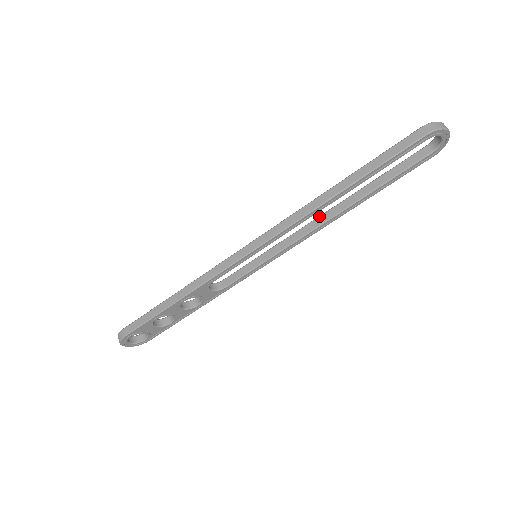
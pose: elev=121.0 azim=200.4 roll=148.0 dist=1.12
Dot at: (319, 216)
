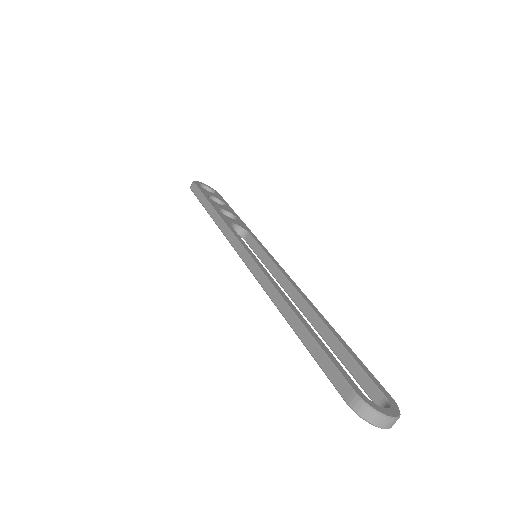
Dot at: (301, 297)
